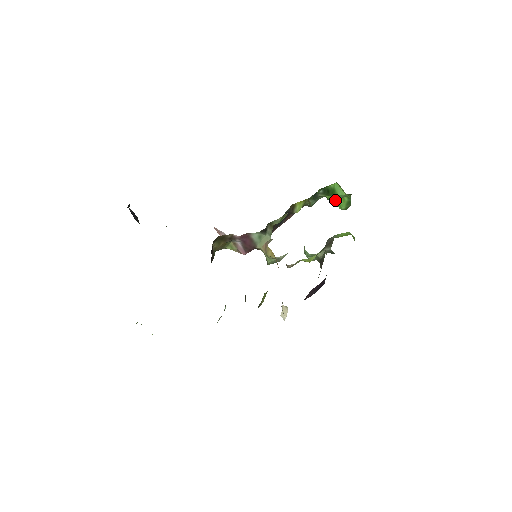
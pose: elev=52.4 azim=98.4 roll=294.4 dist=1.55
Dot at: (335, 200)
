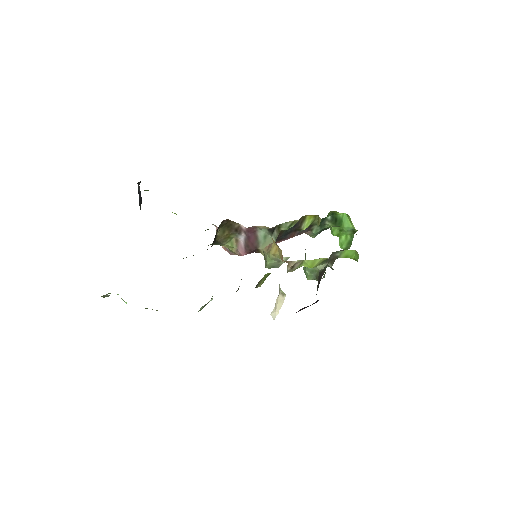
Dot at: (338, 235)
